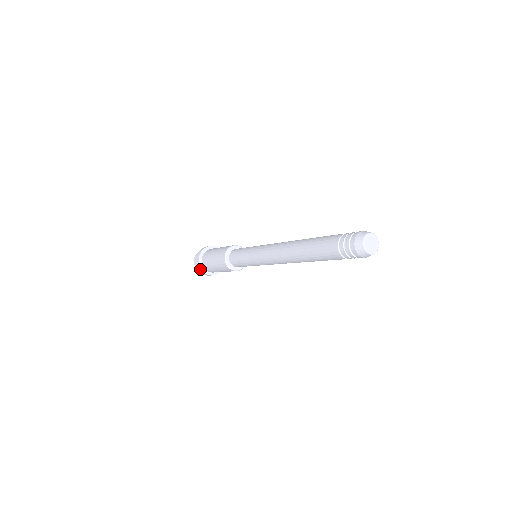
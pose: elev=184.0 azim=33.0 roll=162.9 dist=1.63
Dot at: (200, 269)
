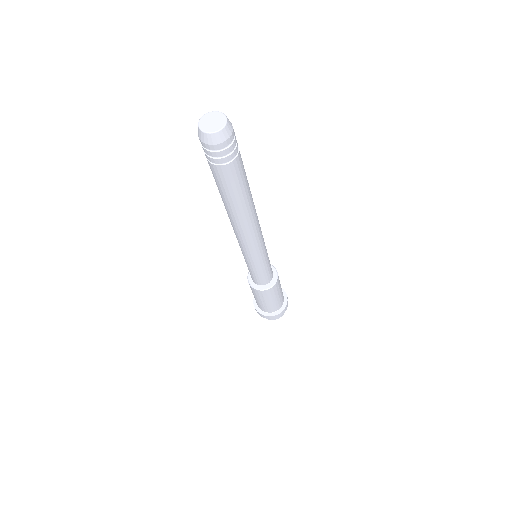
Dot at: (271, 317)
